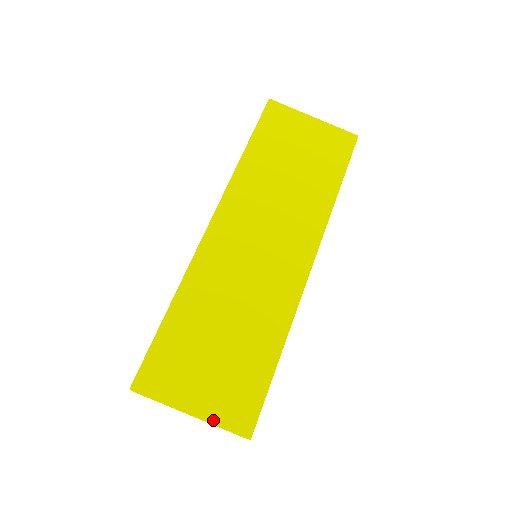
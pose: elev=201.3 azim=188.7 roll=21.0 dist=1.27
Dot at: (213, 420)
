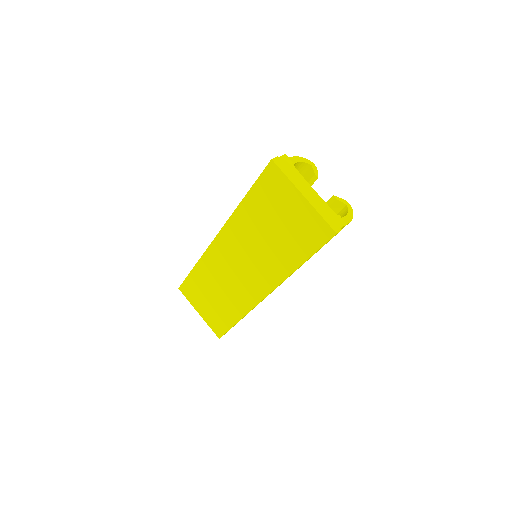
Dot at: (206, 322)
